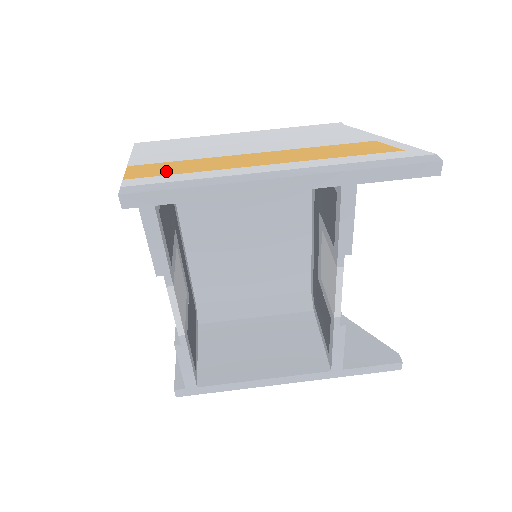
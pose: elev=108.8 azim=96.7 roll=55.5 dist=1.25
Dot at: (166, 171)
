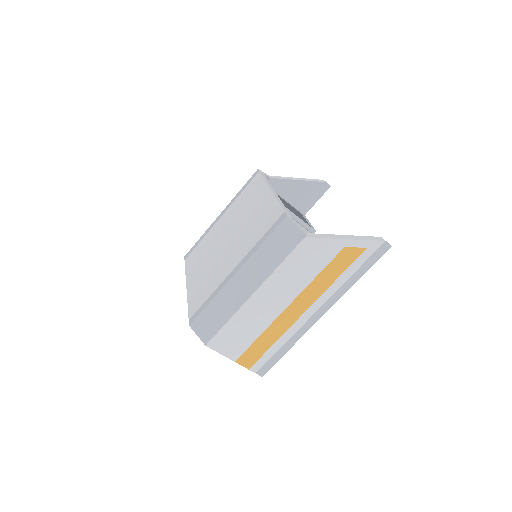
Dot at: (261, 351)
